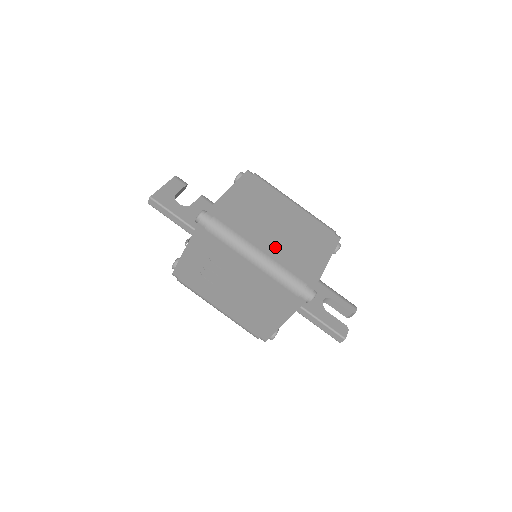
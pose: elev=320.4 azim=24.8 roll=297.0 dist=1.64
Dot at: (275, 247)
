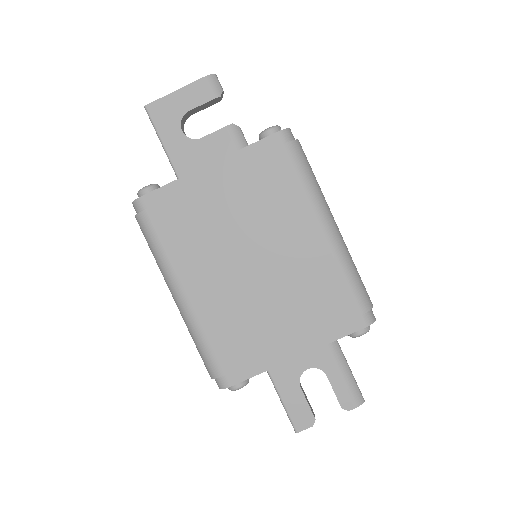
Dot at: (215, 297)
